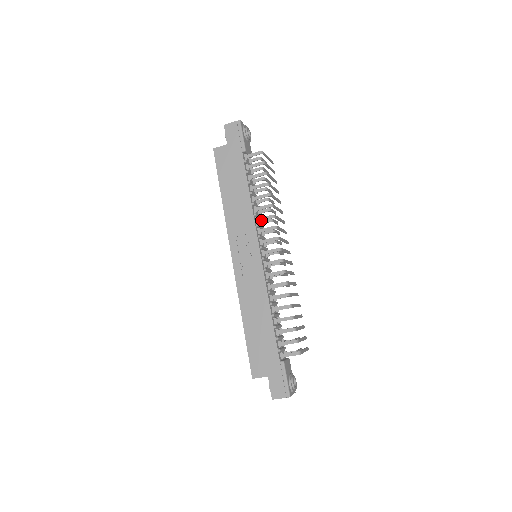
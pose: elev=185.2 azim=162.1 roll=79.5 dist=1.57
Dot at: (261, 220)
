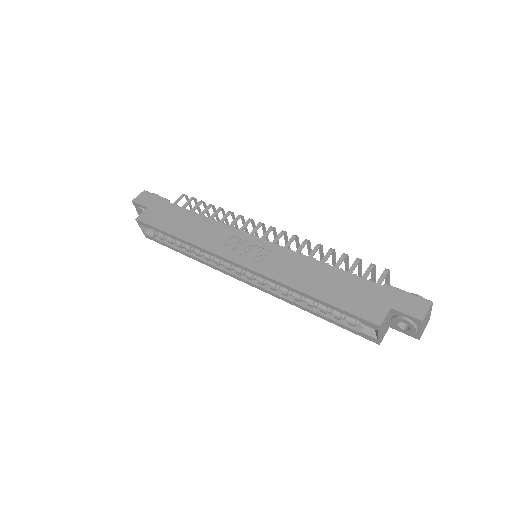
Dot at: (232, 224)
